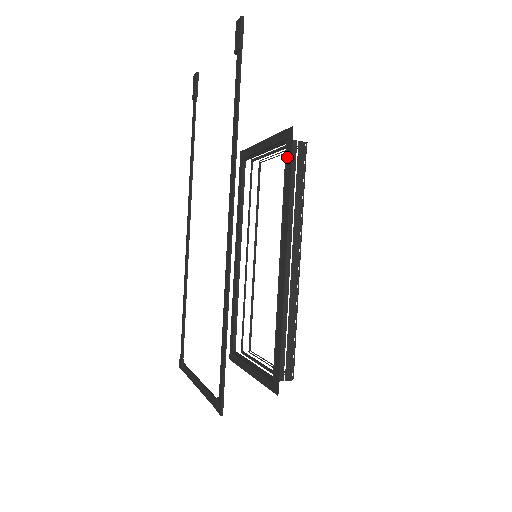
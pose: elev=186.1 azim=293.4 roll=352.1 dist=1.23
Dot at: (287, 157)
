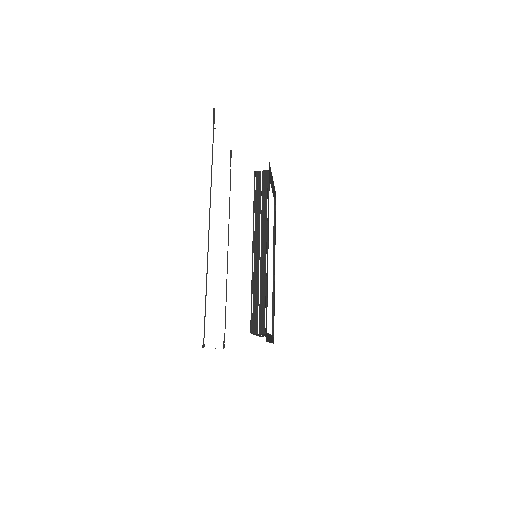
Dot at: occluded
